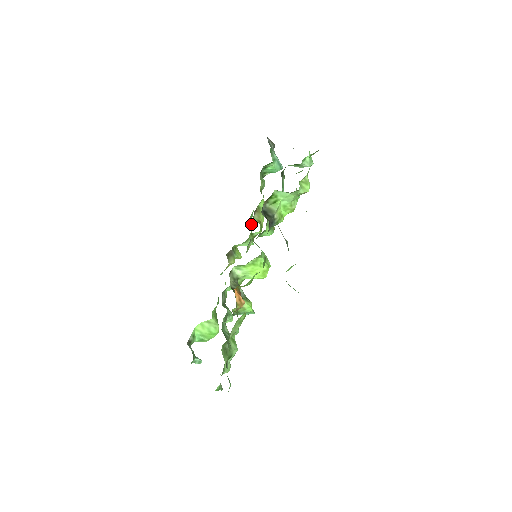
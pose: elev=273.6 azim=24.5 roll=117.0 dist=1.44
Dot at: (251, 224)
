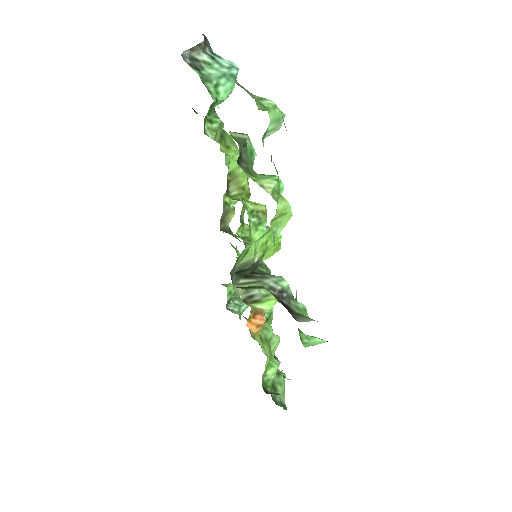
Dot at: occluded
